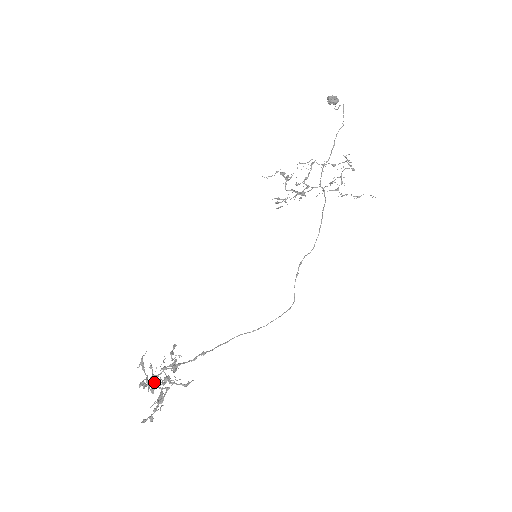
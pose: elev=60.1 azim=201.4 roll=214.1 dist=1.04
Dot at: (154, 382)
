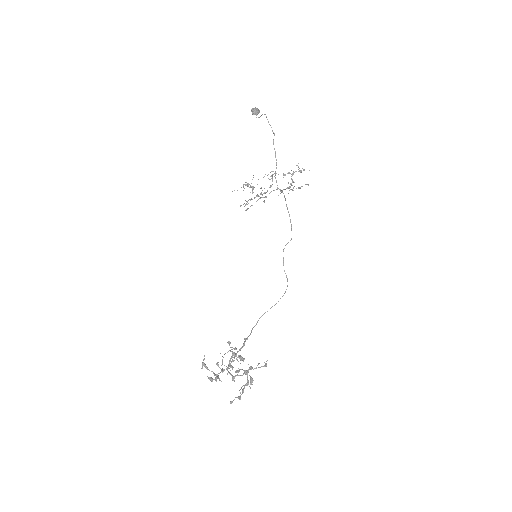
Dot at: occluded
